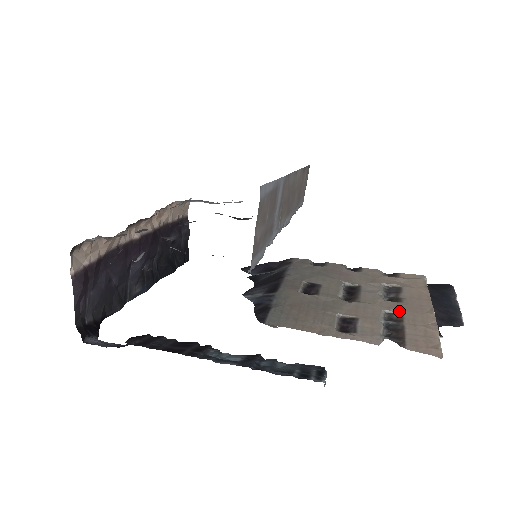
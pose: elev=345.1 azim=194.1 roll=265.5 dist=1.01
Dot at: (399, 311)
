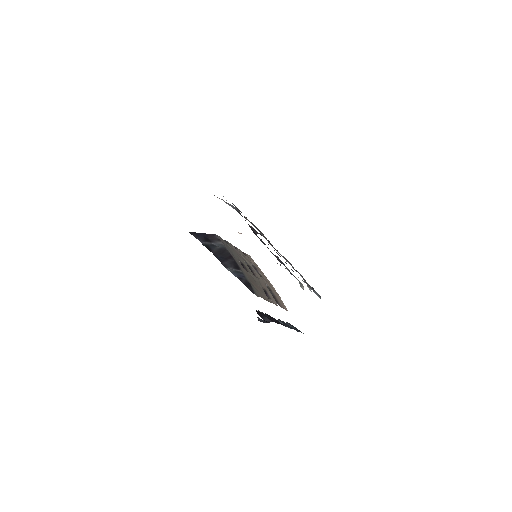
Dot at: (268, 285)
